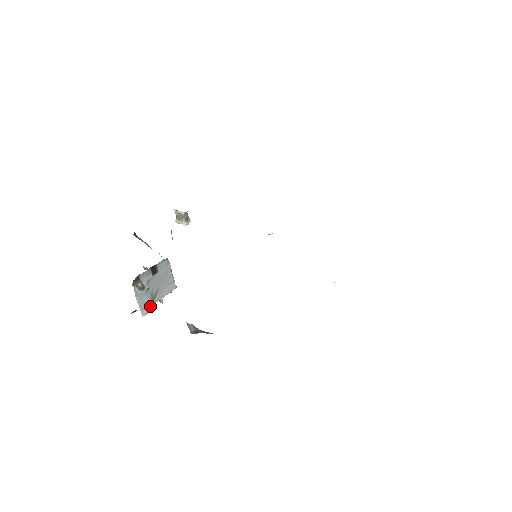
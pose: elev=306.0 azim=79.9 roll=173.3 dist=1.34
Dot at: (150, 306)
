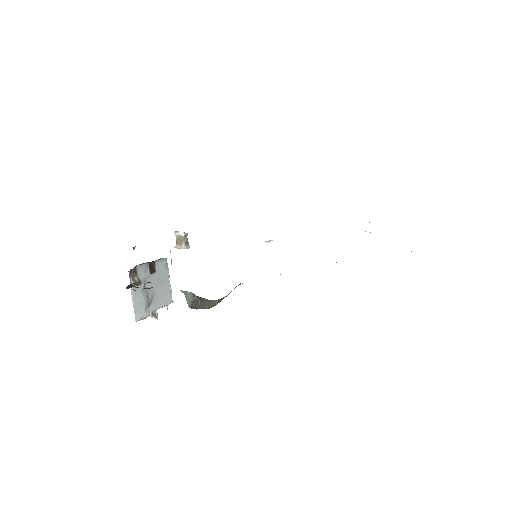
Dot at: (144, 311)
